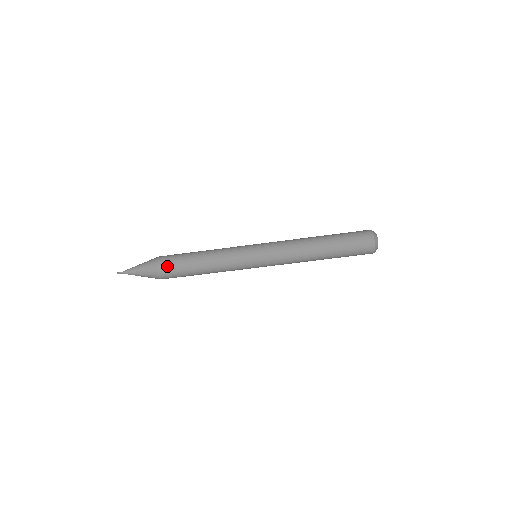
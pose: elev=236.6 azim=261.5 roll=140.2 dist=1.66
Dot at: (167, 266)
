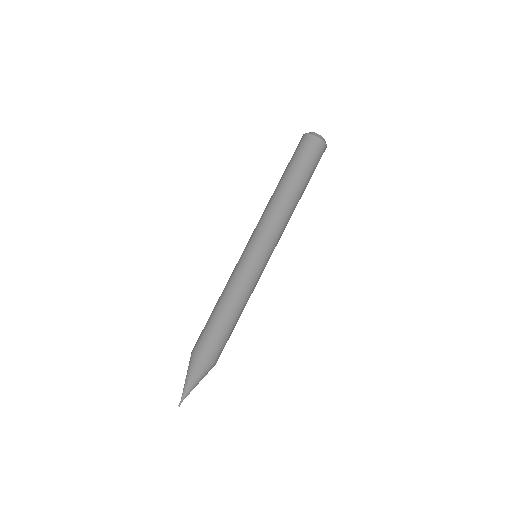
Dot at: (197, 340)
